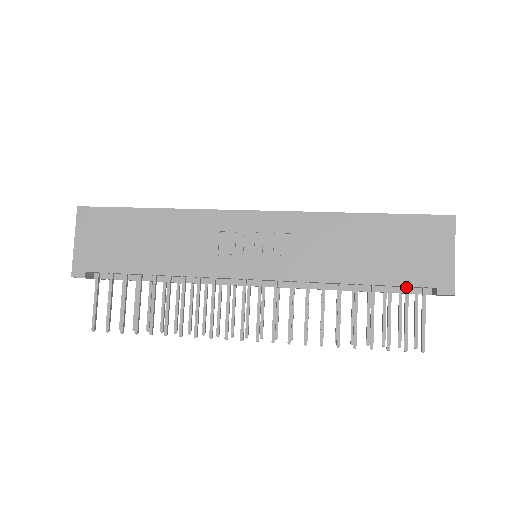
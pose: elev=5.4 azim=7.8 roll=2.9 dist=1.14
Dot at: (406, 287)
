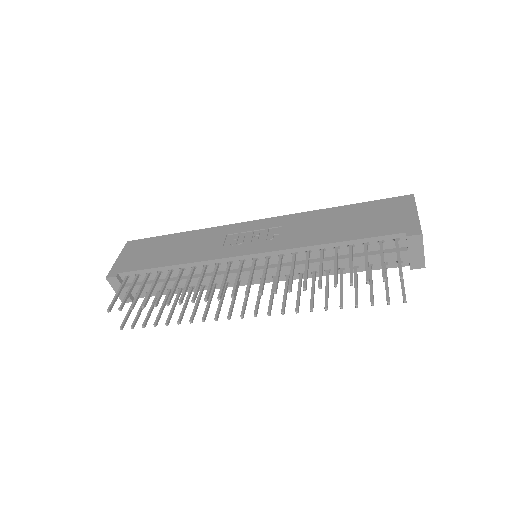
Dot at: (380, 241)
